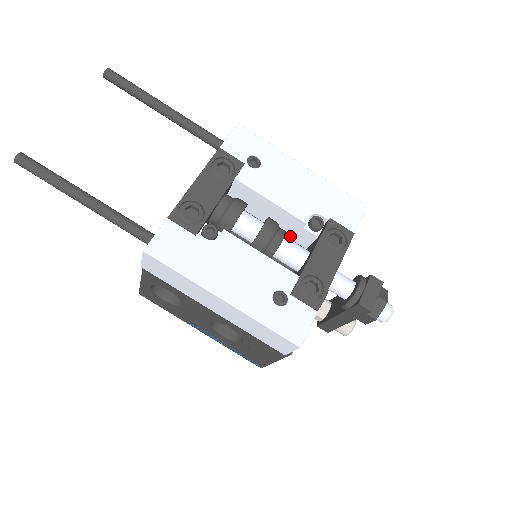
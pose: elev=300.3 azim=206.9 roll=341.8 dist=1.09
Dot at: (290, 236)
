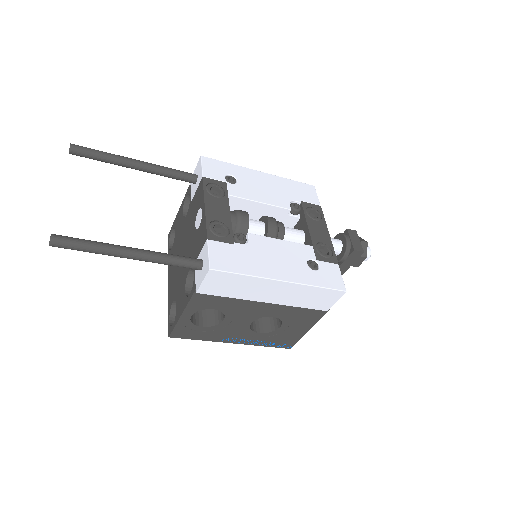
Dot at: occluded
